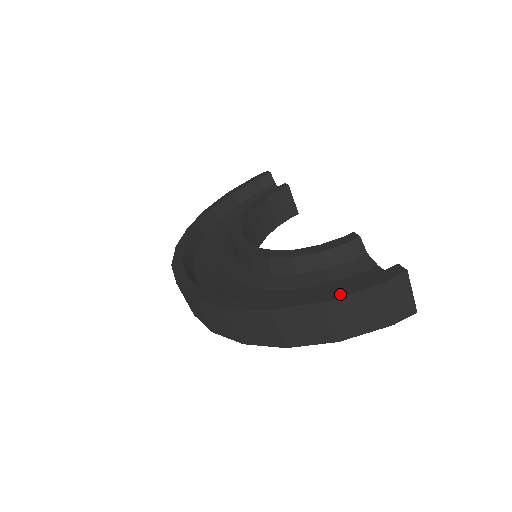
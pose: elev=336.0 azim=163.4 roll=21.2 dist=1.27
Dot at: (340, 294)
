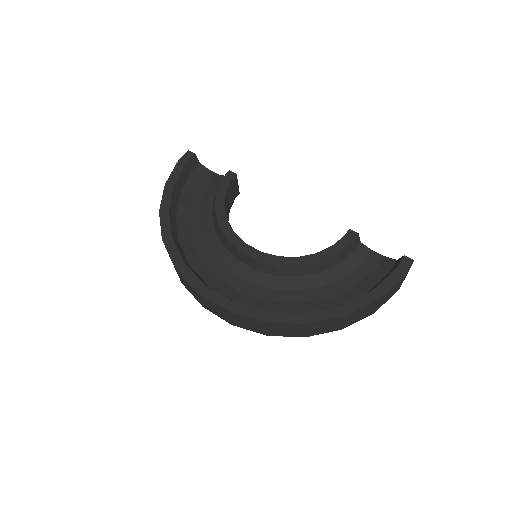
Dot at: (386, 290)
